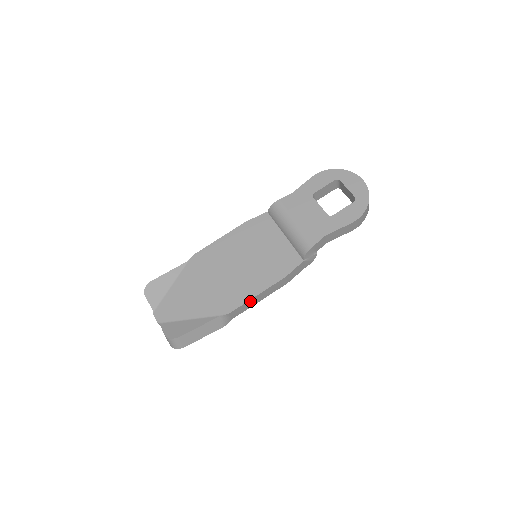
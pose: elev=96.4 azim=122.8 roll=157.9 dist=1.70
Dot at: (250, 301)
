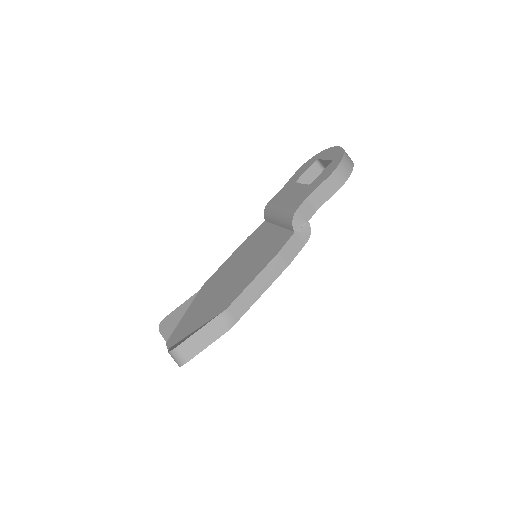
Dot at: (248, 290)
